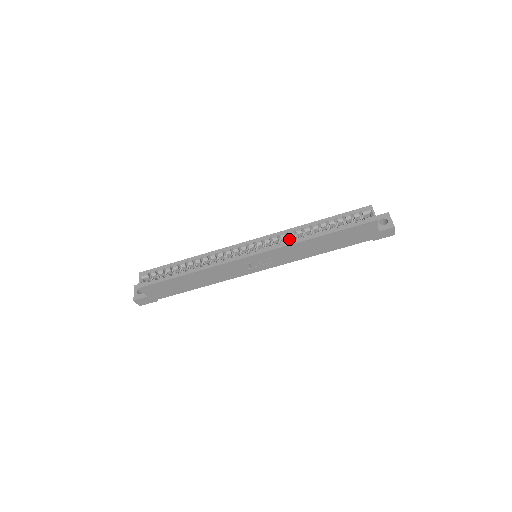
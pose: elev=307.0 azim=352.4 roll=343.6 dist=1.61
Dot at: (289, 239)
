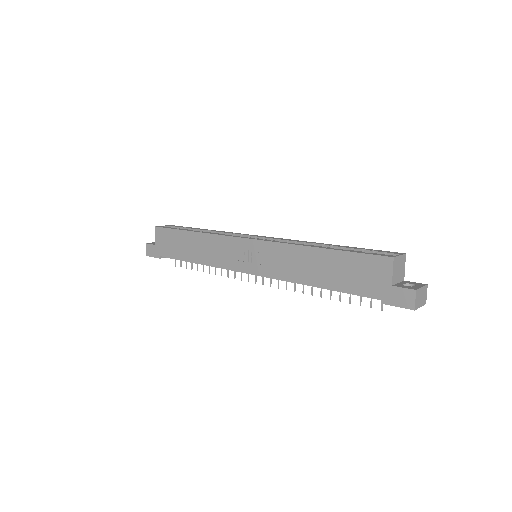
Dot at: occluded
